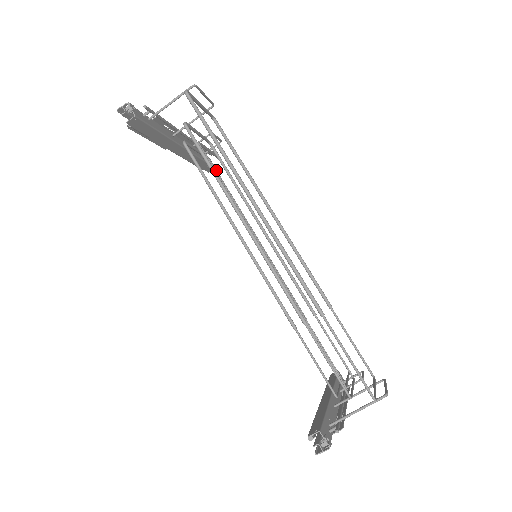
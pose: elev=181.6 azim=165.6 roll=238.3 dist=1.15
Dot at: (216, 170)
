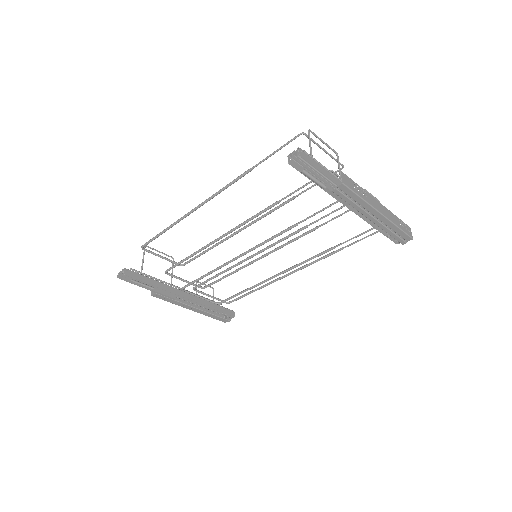
Dot at: (226, 299)
